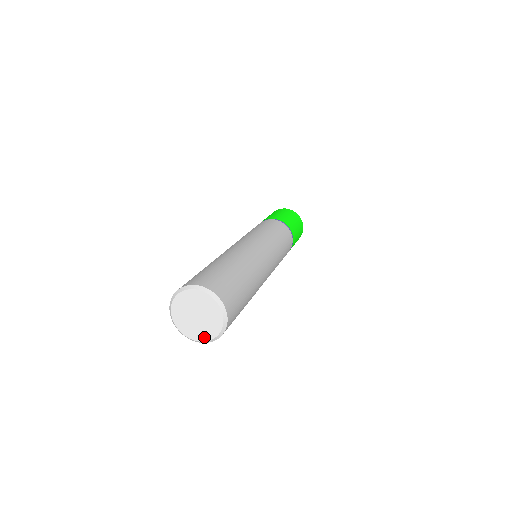
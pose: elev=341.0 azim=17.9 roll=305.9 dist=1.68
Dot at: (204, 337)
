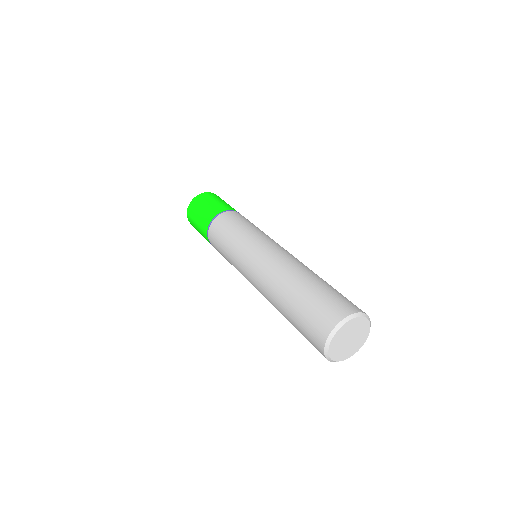
Dot at: (354, 352)
